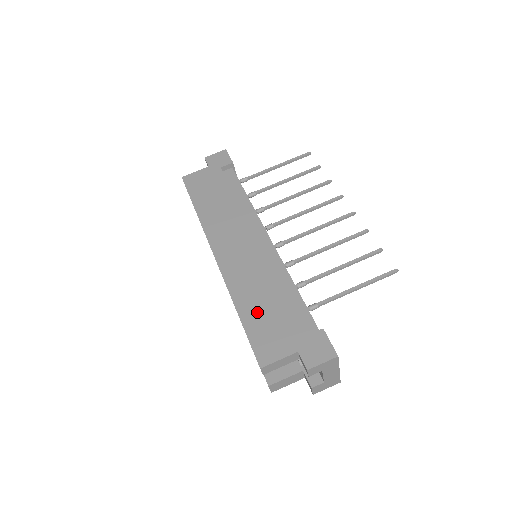
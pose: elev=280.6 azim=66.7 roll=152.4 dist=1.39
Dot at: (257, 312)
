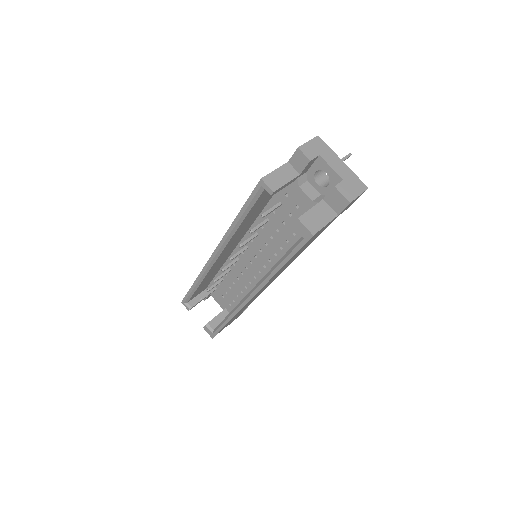
Dot at: occluded
